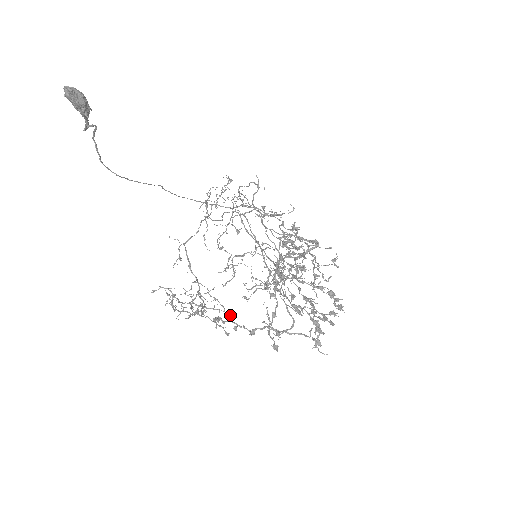
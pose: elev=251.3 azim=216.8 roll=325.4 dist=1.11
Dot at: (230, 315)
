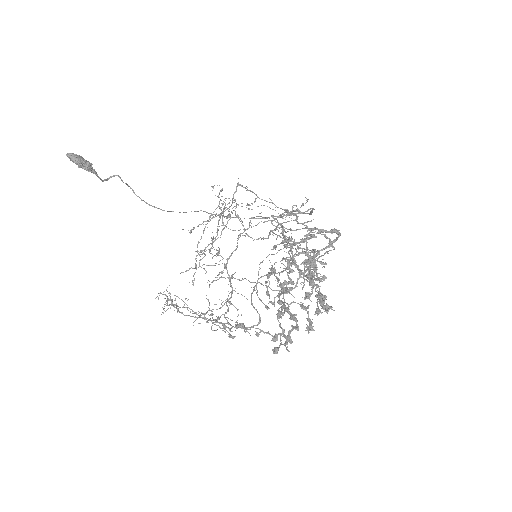
Dot at: (196, 312)
